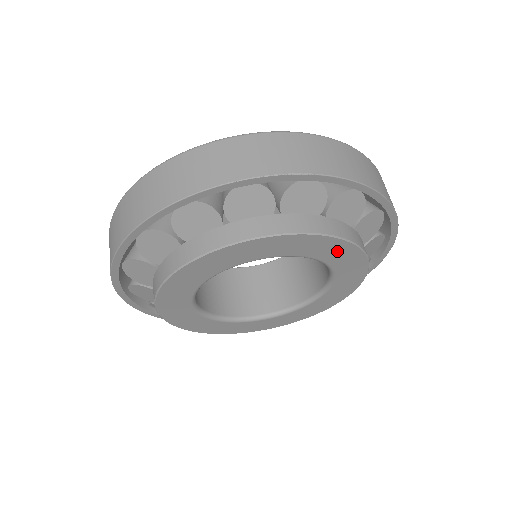
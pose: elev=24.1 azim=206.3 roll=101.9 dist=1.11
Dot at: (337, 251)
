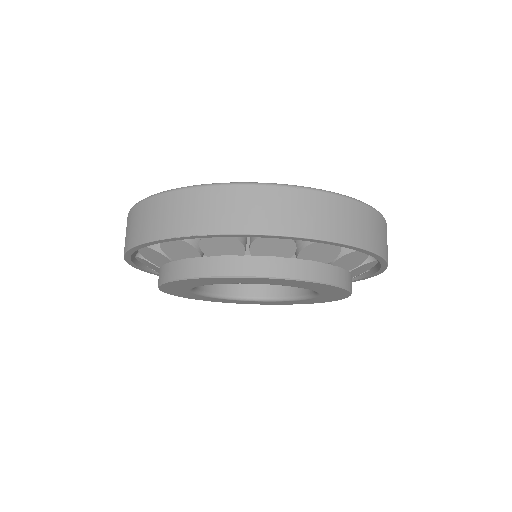
Dot at: (276, 281)
